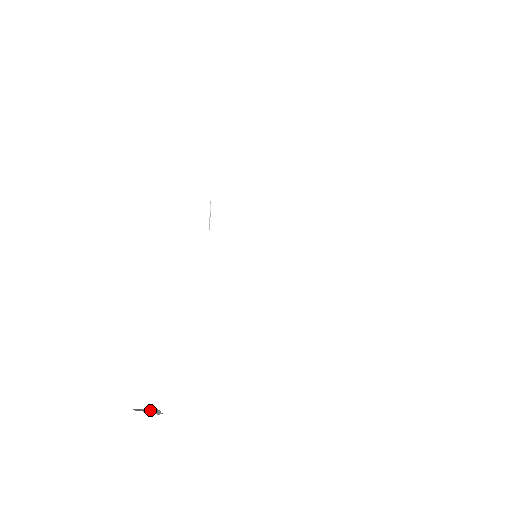
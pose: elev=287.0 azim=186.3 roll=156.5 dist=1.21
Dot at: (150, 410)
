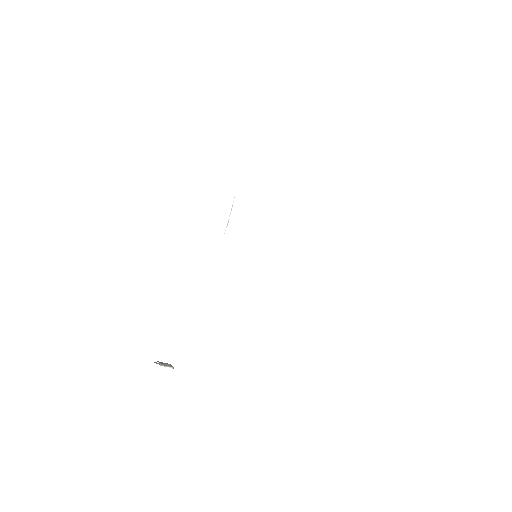
Dot at: (165, 364)
